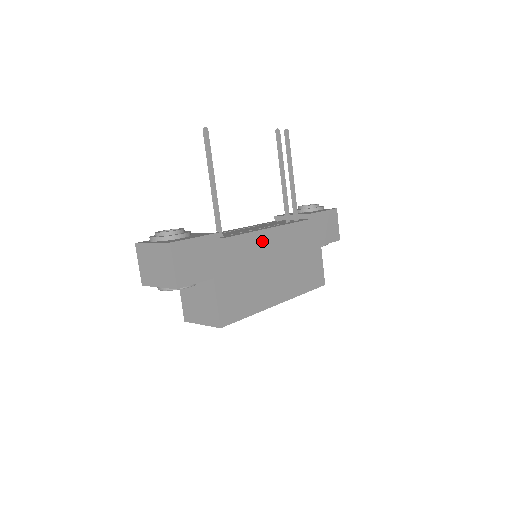
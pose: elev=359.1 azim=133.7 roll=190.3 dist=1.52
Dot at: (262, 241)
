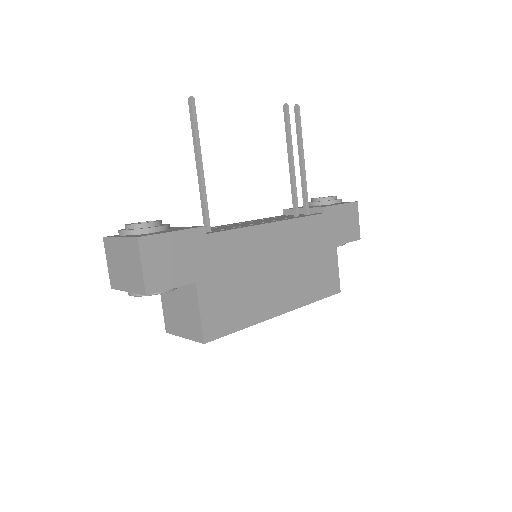
Dot at: (261, 238)
